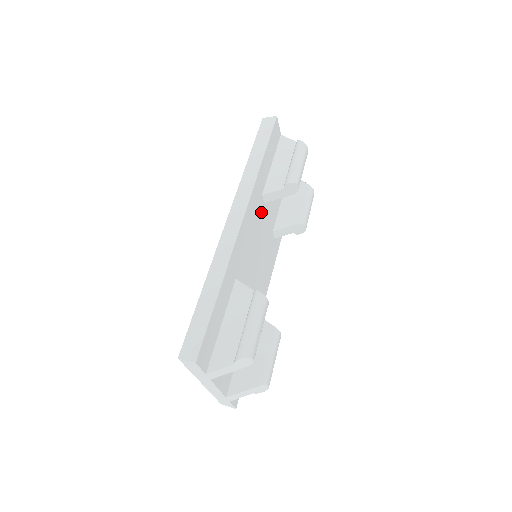
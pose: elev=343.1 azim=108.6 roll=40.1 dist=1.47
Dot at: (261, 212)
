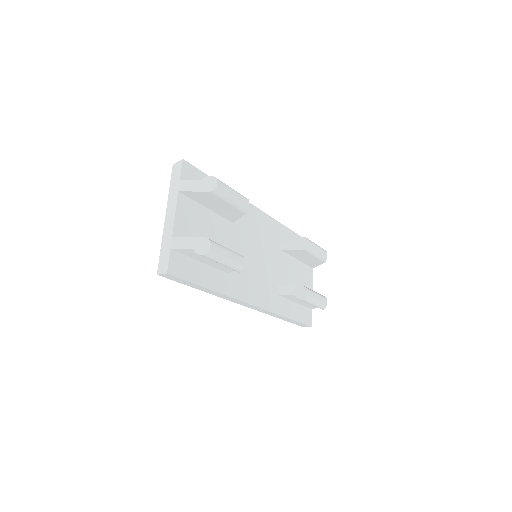
Dot at: (275, 247)
